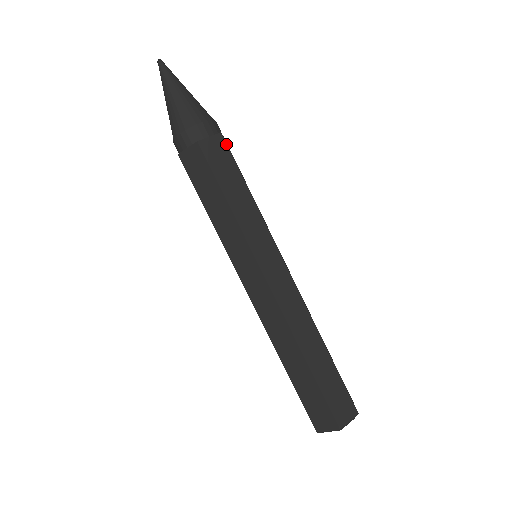
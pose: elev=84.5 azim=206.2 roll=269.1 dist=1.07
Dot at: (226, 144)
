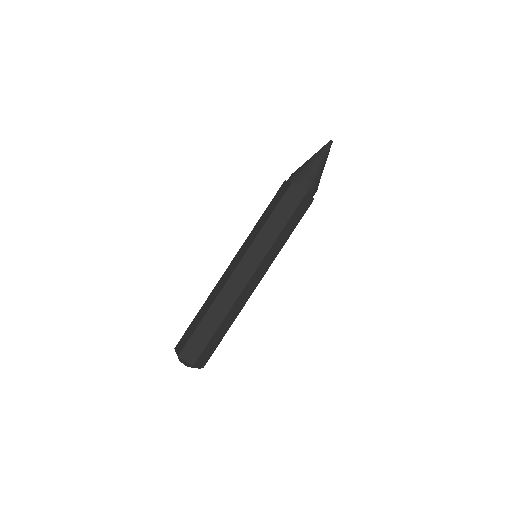
Dot at: (303, 198)
